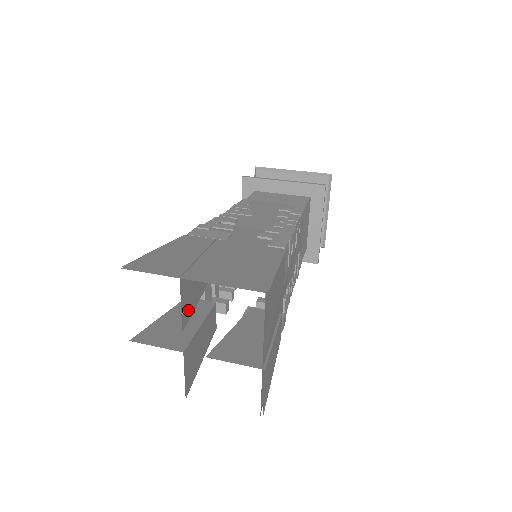
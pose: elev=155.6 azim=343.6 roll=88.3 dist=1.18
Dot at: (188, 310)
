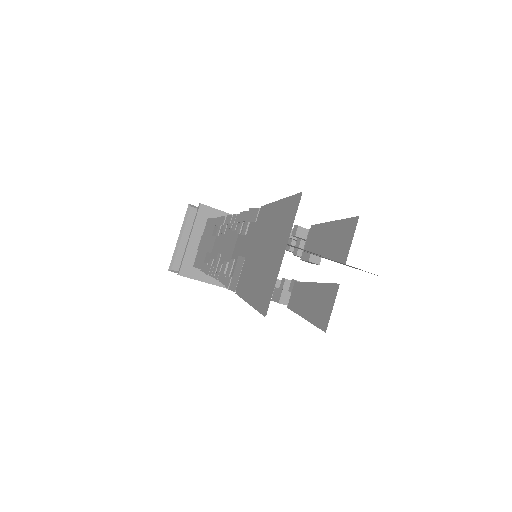
Dot at: occluded
